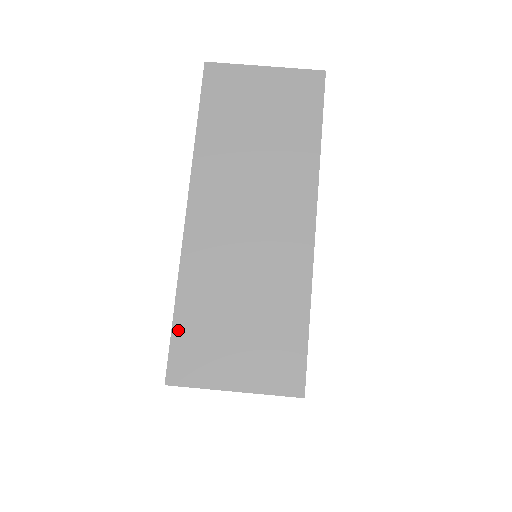
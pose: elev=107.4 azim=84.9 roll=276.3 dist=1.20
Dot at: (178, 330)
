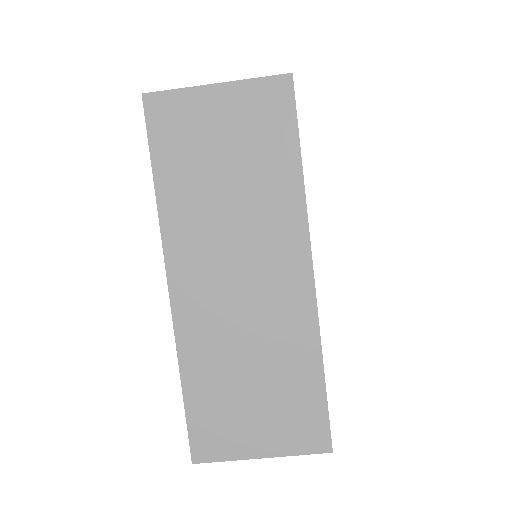
Dot at: (191, 411)
